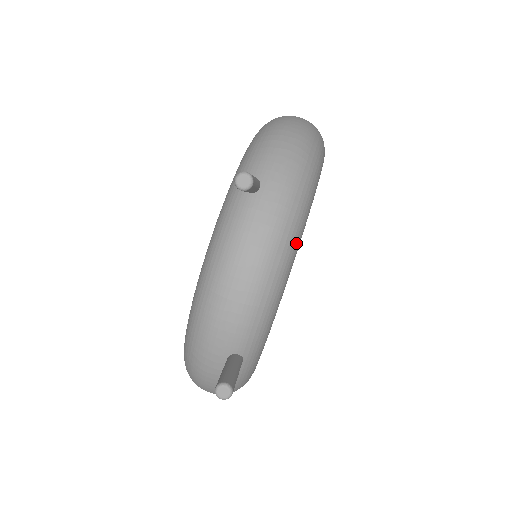
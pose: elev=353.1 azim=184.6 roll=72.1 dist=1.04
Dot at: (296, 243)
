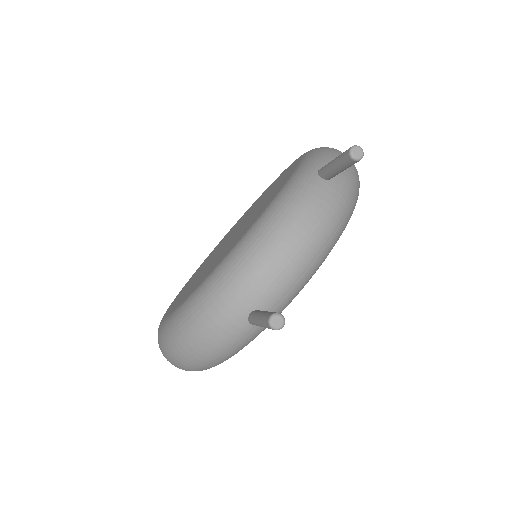
Dot at: occluded
